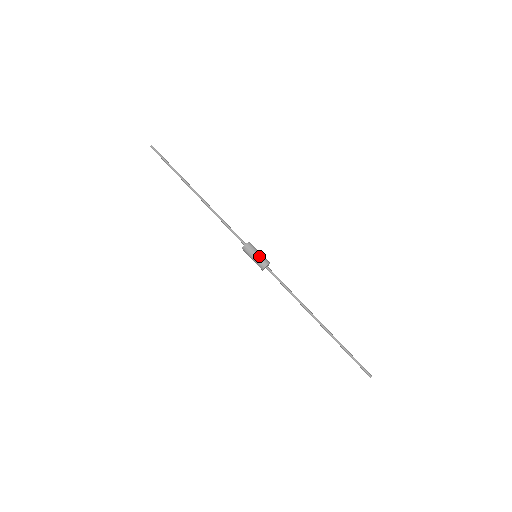
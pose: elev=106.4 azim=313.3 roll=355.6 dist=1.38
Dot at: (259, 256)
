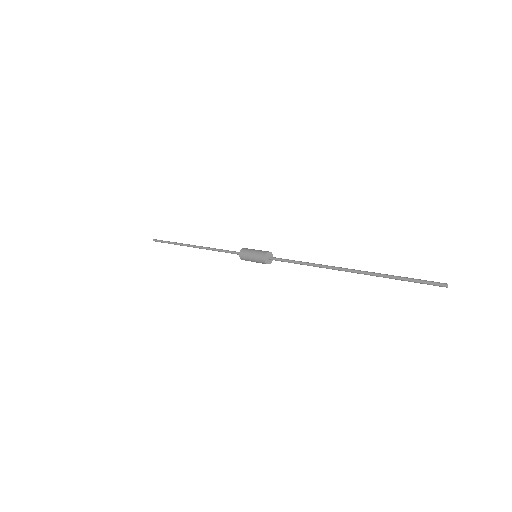
Dot at: (256, 251)
